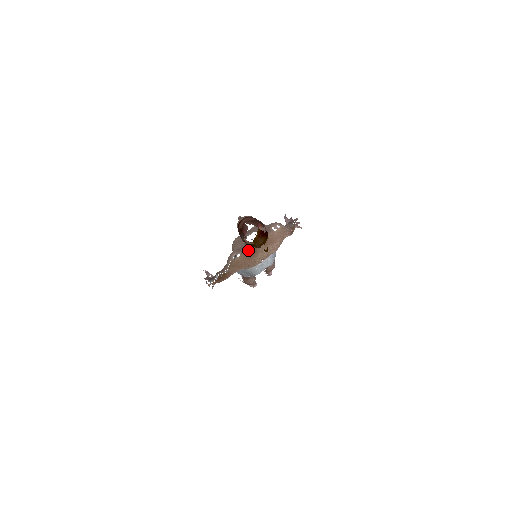
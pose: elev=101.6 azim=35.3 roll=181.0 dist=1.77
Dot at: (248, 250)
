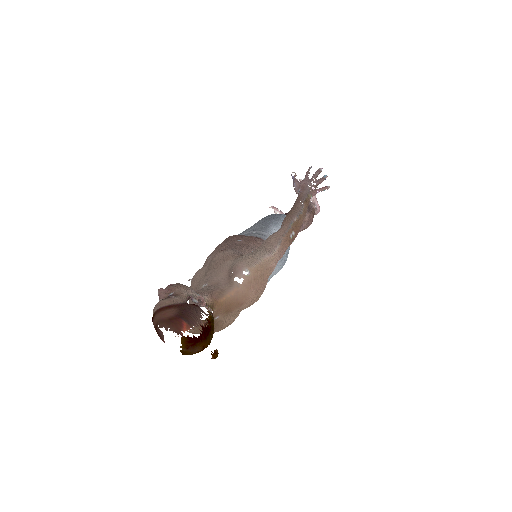
Dot at: occluded
